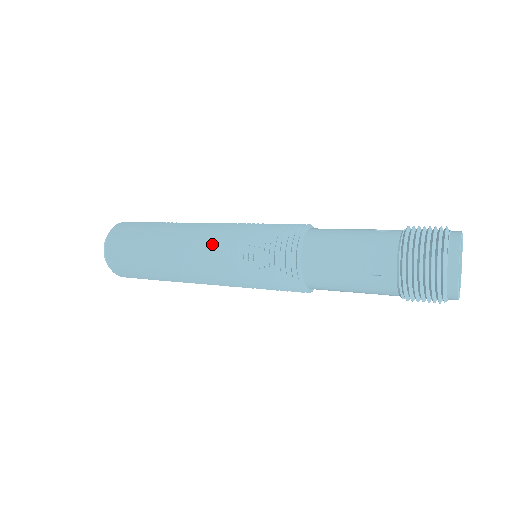
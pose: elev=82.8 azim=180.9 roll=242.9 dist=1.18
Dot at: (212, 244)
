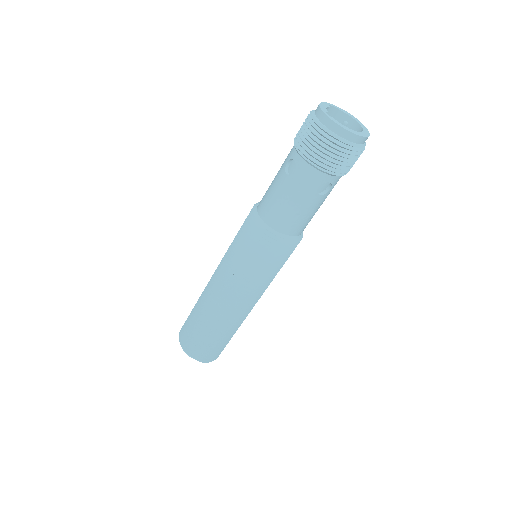
Dot at: (220, 267)
